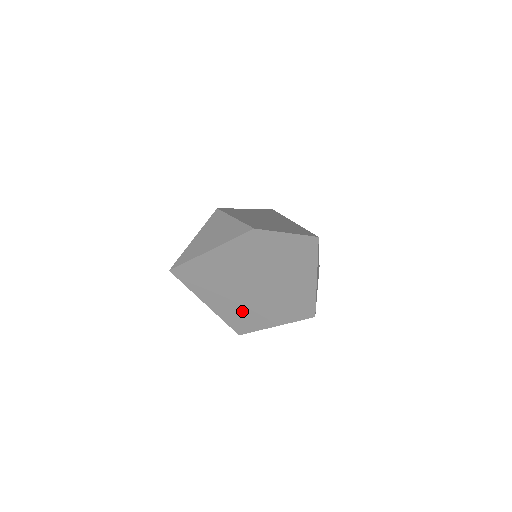
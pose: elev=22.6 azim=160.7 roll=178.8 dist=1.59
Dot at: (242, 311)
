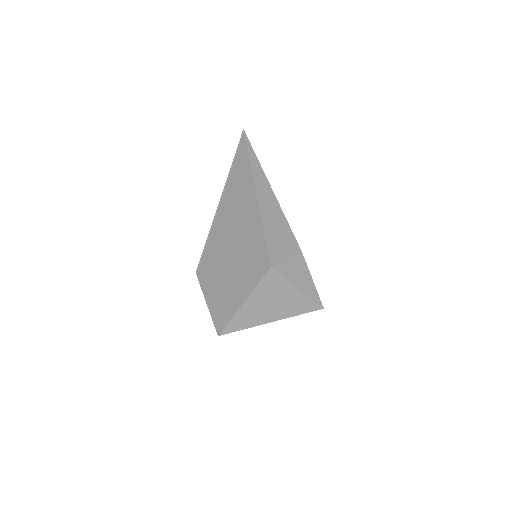
Dot at: occluded
